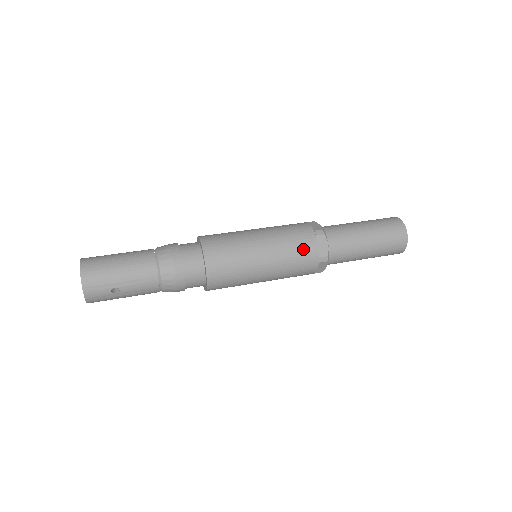
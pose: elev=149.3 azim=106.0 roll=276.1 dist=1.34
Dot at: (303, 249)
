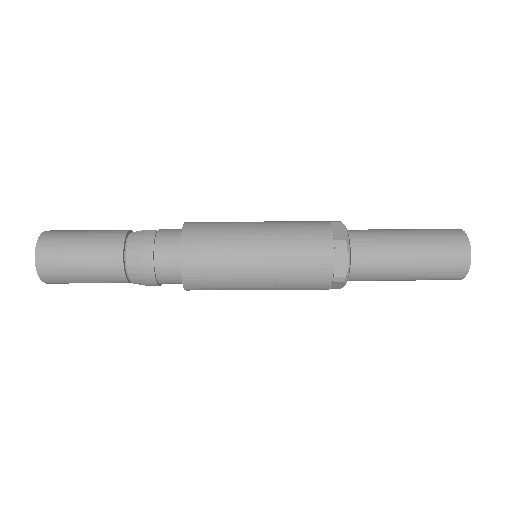
Dot at: (309, 289)
